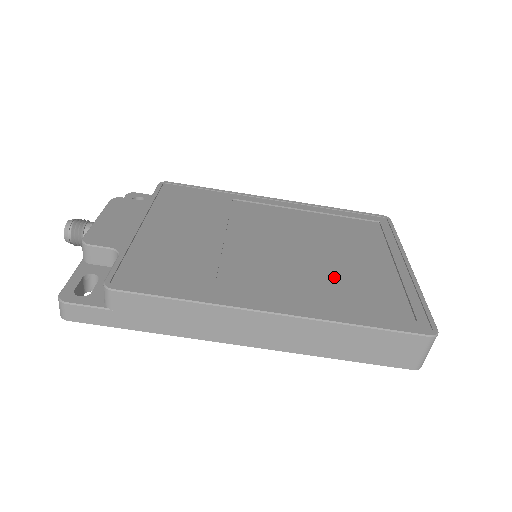
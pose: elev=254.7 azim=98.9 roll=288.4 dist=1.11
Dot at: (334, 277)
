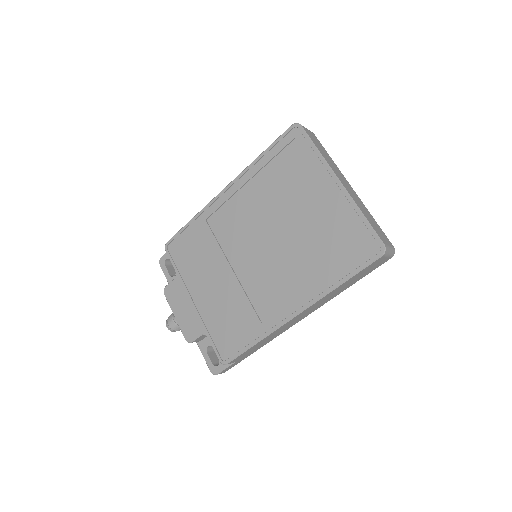
Dot at: (305, 247)
